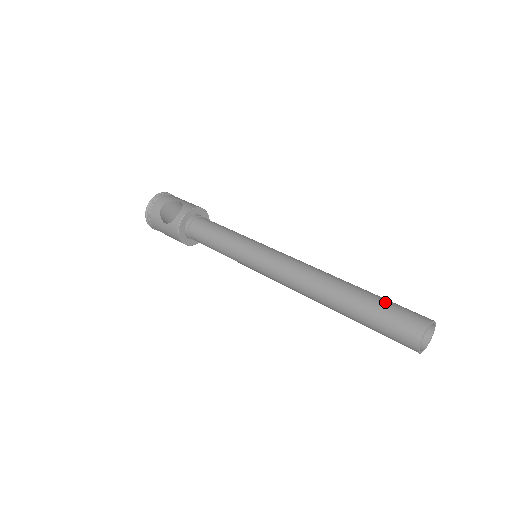
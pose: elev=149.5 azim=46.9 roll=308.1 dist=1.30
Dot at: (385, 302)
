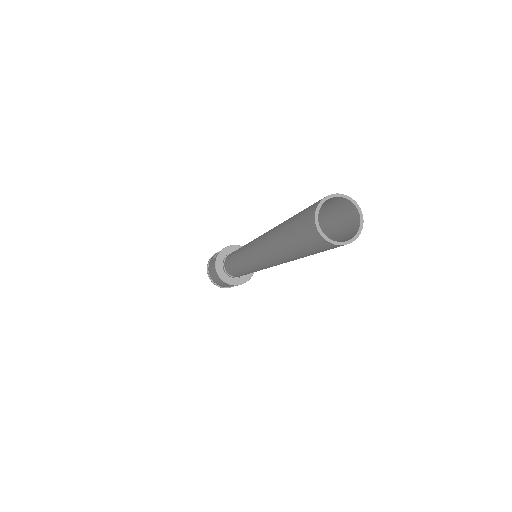
Dot at: occluded
